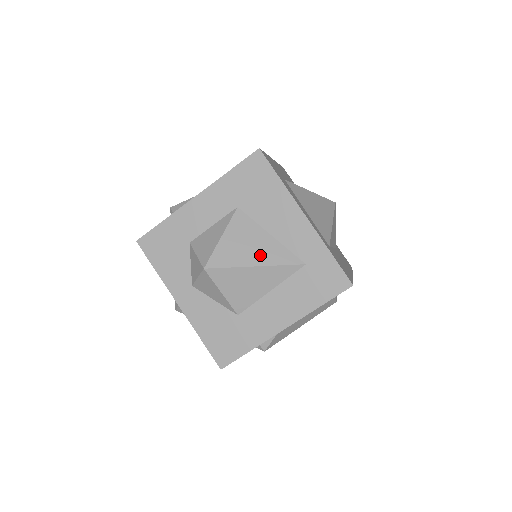
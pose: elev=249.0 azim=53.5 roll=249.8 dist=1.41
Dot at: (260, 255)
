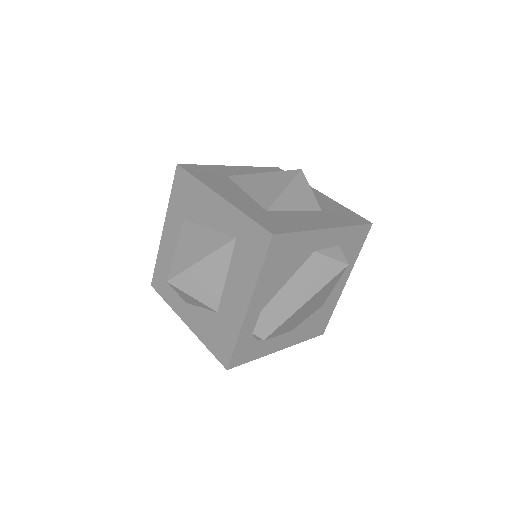
Dot at: (202, 249)
